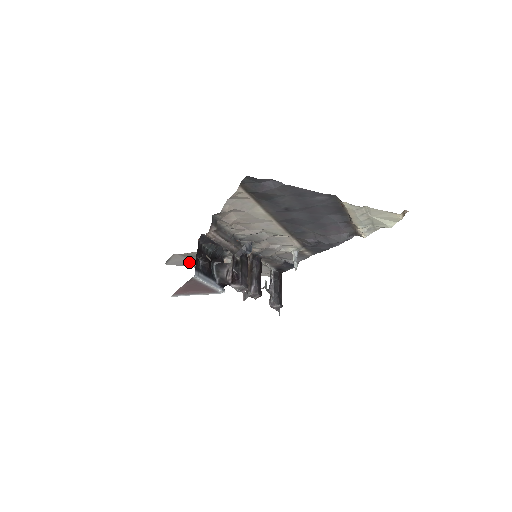
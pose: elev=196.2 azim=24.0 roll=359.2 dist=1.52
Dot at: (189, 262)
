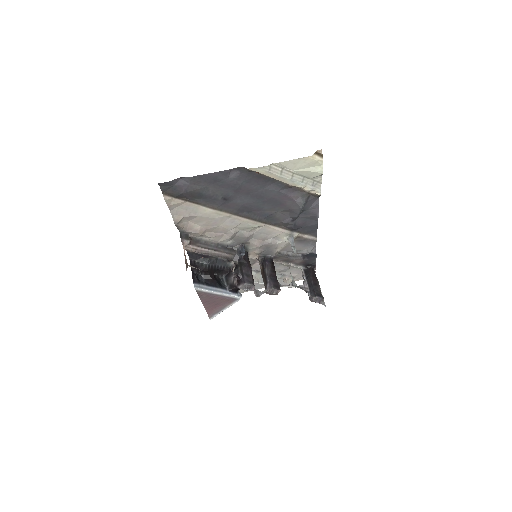
Dot at: occluded
